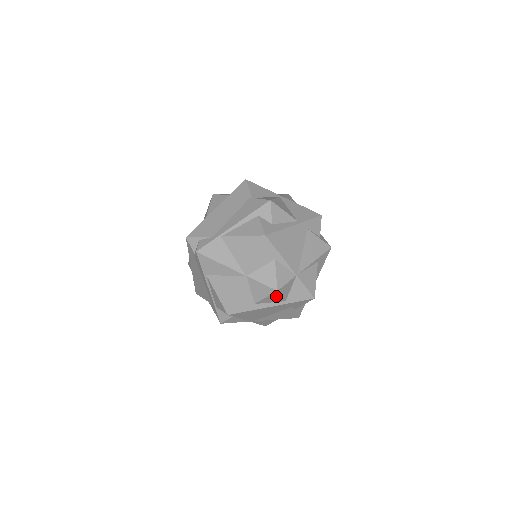
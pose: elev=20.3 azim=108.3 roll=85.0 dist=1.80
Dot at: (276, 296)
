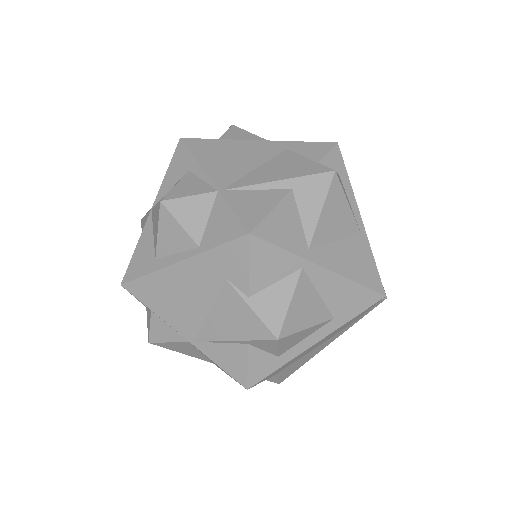
Dot at: (172, 226)
